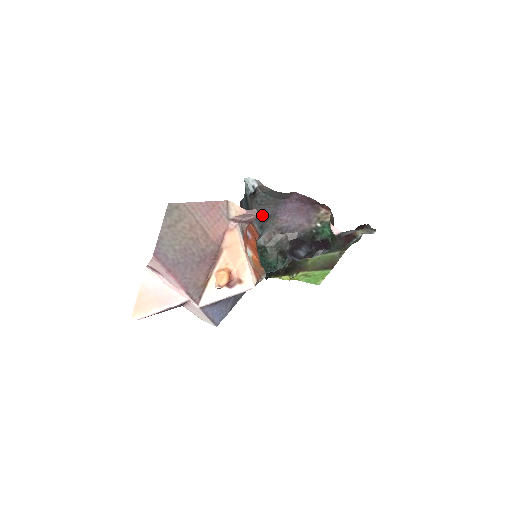
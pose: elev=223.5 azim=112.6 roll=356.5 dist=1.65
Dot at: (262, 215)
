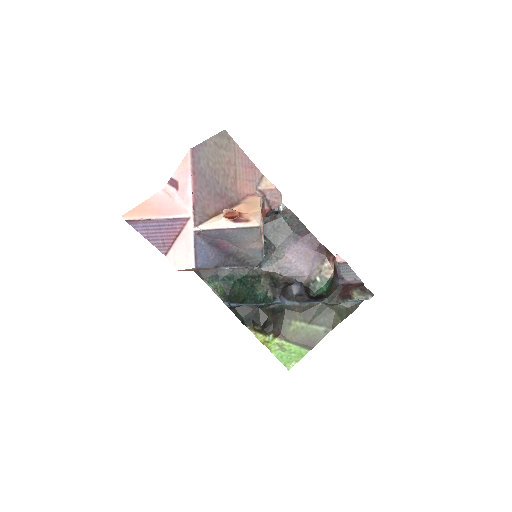
Dot at: (272, 243)
